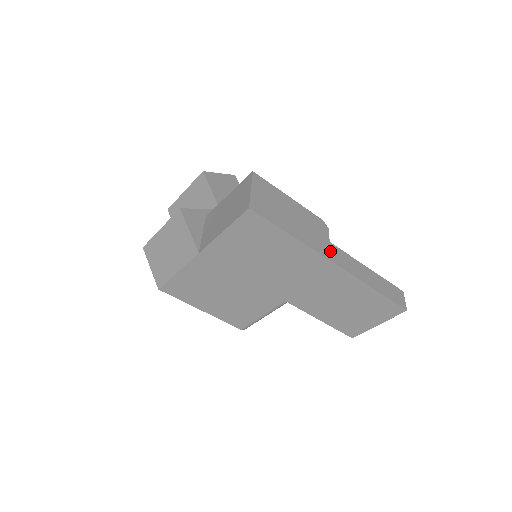
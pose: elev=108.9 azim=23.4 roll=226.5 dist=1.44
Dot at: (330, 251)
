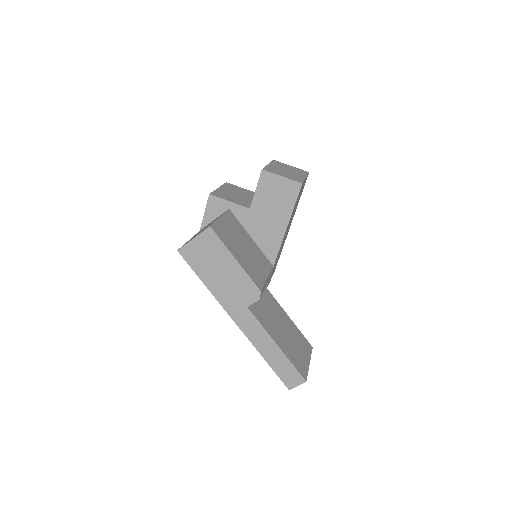
Dot at: (239, 312)
